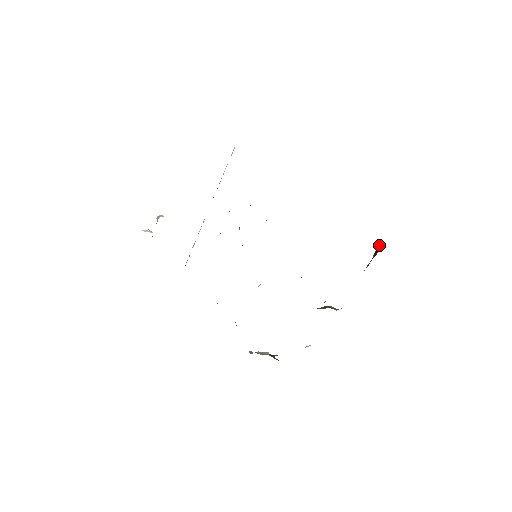
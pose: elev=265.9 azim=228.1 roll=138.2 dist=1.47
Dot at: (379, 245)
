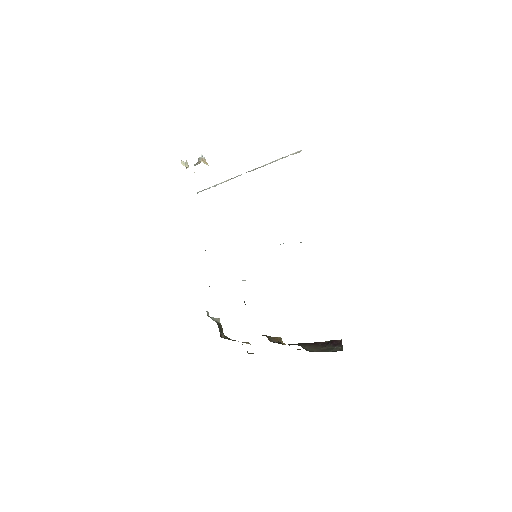
Dot at: (338, 340)
